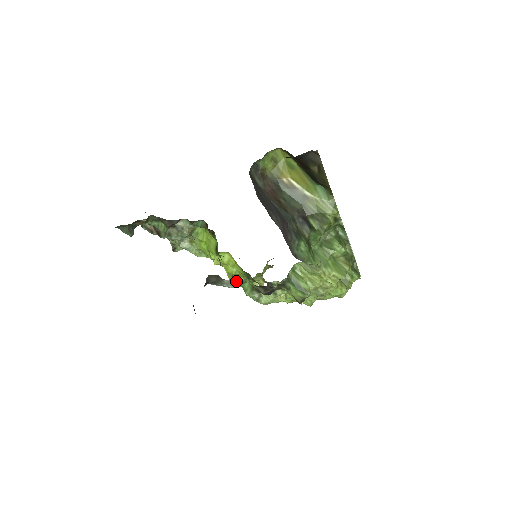
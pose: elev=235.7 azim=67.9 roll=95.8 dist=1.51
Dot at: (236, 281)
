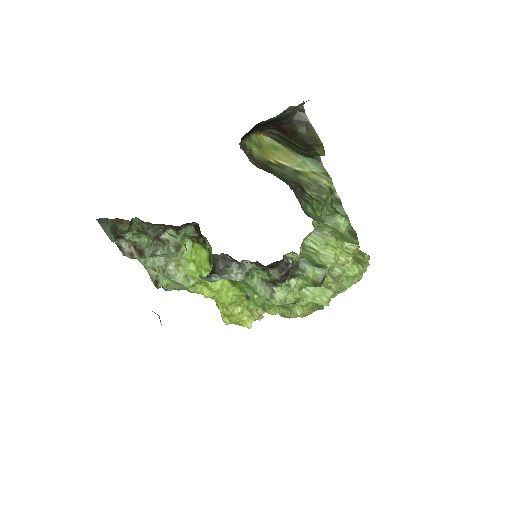
Dot at: (245, 268)
